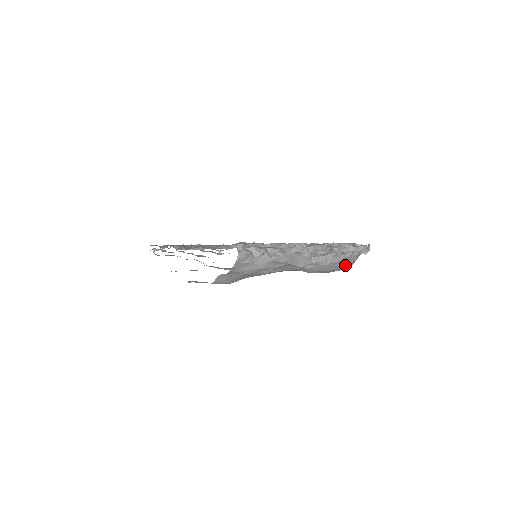
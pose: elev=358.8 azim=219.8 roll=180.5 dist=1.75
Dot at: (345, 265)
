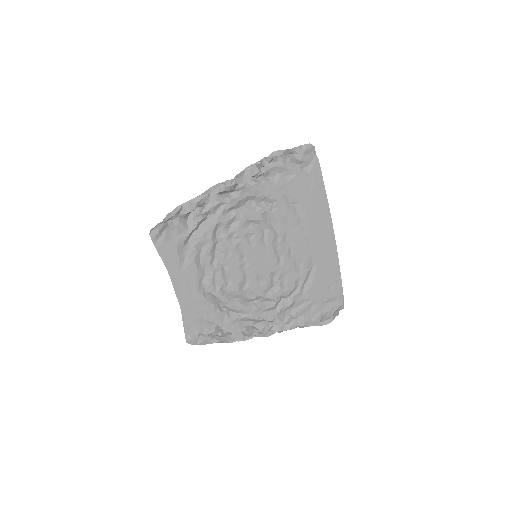
Dot at: occluded
